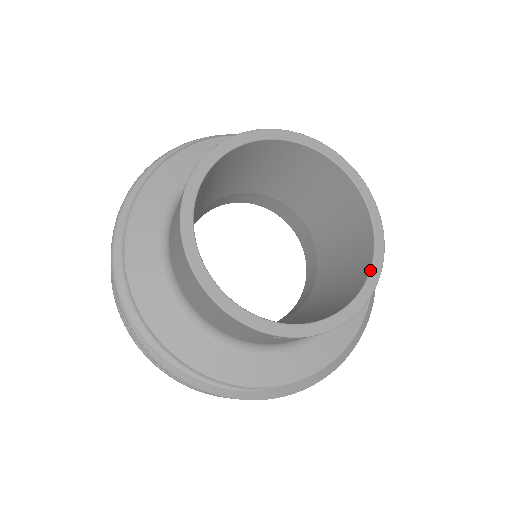
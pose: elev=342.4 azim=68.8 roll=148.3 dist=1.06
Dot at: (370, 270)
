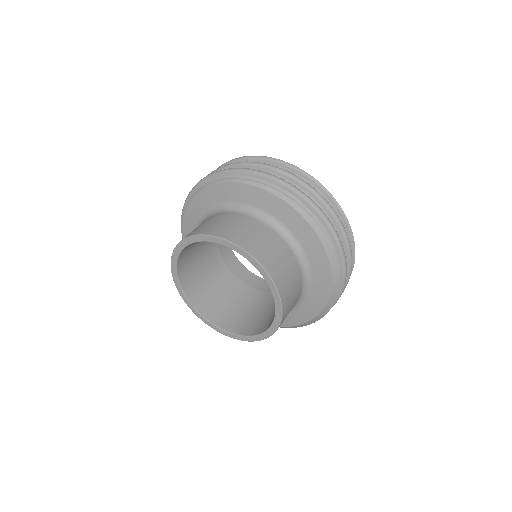
Dot at: (263, 332)
